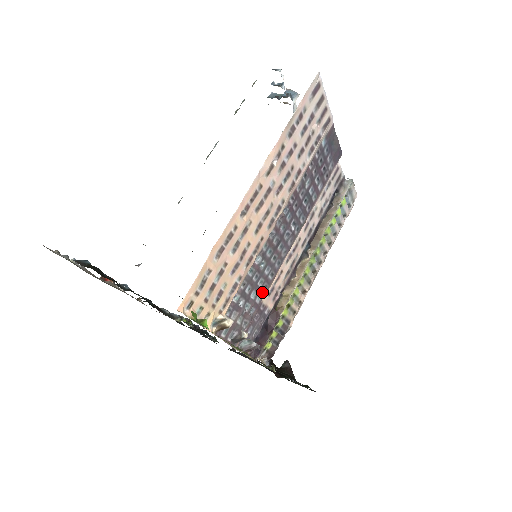
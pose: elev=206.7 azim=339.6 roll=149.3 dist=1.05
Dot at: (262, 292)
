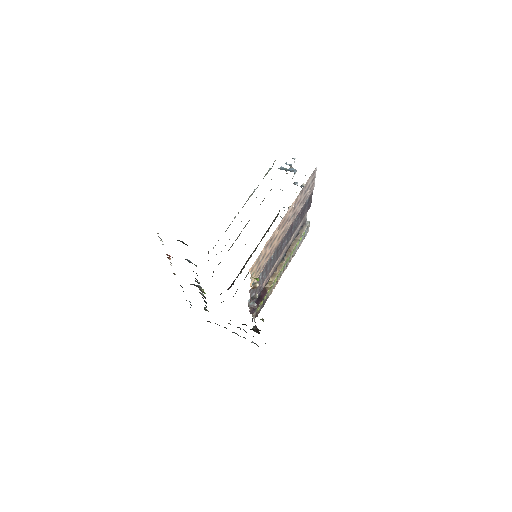
Dot at: (267, 274)
